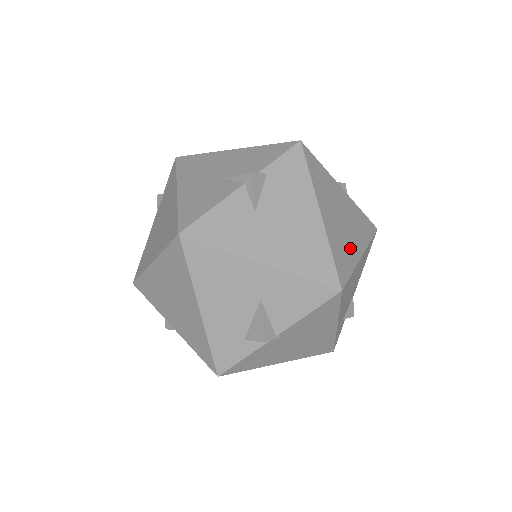
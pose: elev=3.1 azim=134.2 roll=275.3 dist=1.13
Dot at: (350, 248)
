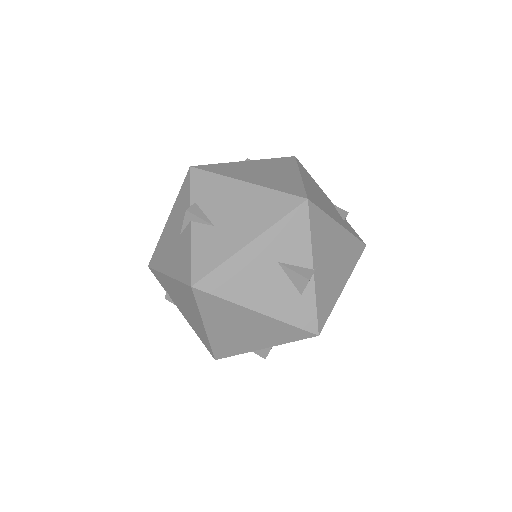
Dot at: (287, 179)
